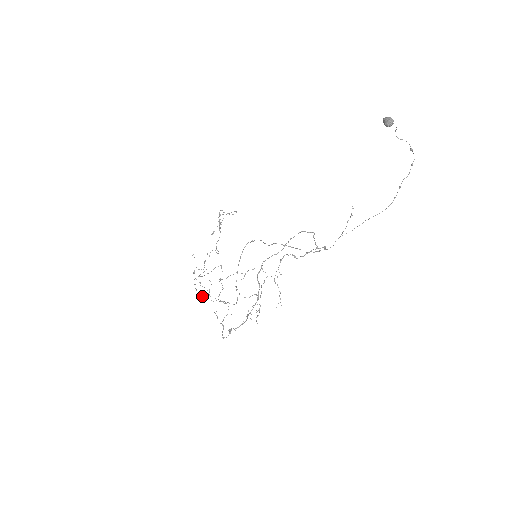
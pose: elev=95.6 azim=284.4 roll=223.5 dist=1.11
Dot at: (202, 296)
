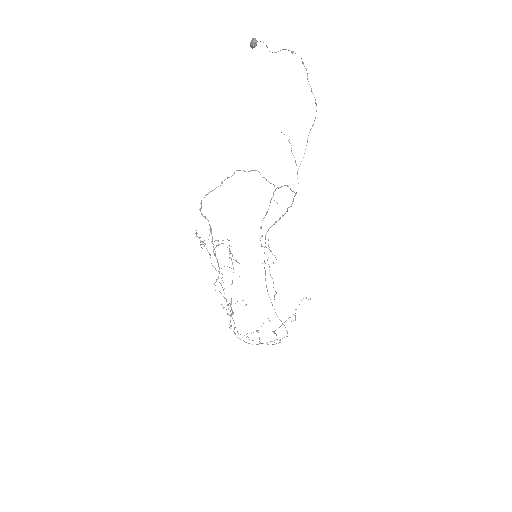
Dot at: occluded
